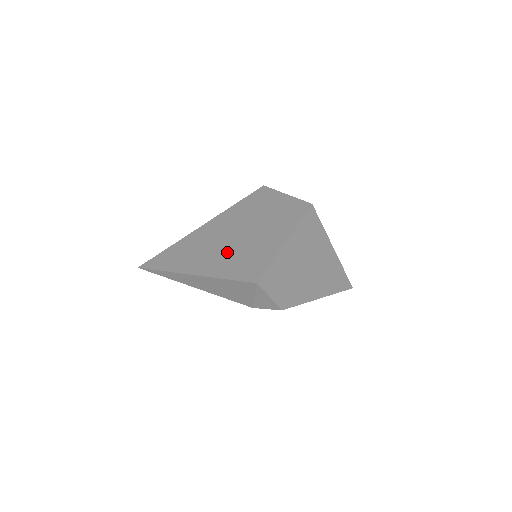
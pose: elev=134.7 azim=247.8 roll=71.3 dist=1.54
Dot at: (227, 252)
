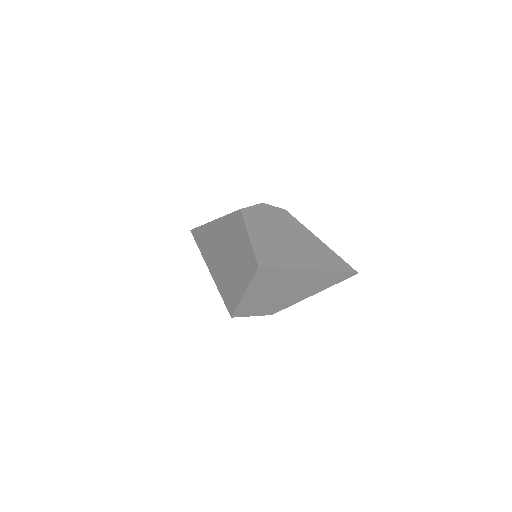
Dot at: (222, 268)
